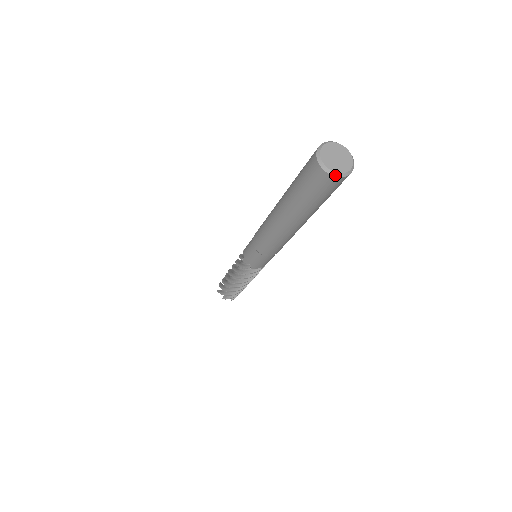
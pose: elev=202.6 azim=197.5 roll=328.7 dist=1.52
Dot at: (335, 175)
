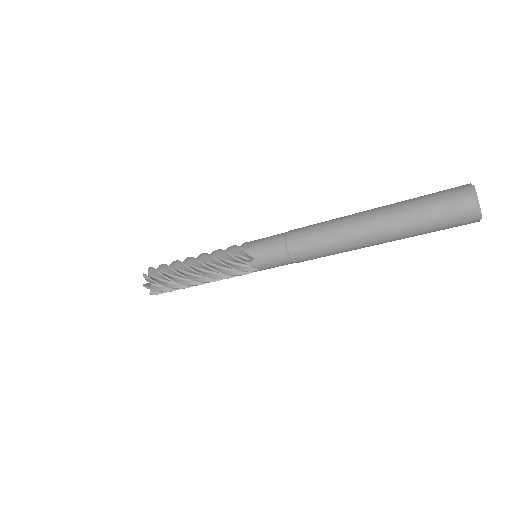
Dot at: occluded
